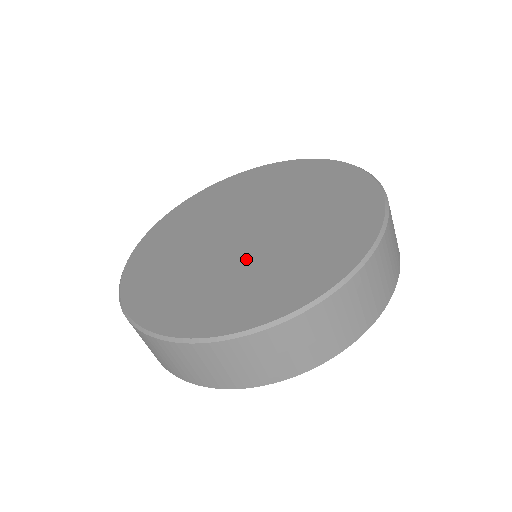
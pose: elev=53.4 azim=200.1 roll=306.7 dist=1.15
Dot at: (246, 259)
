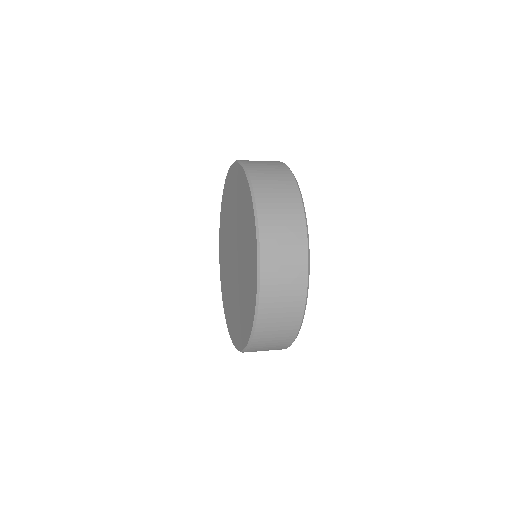
Dot at: (233, 288)
